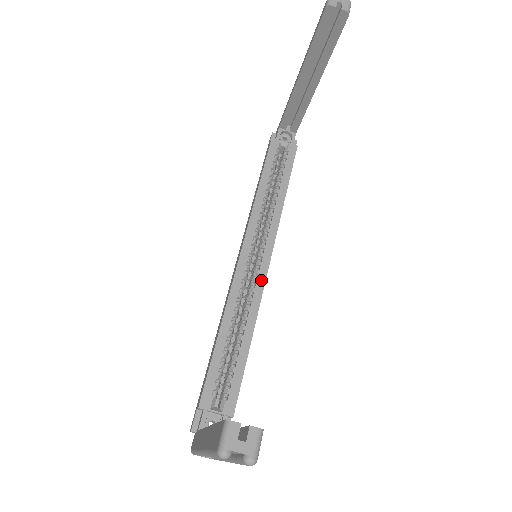
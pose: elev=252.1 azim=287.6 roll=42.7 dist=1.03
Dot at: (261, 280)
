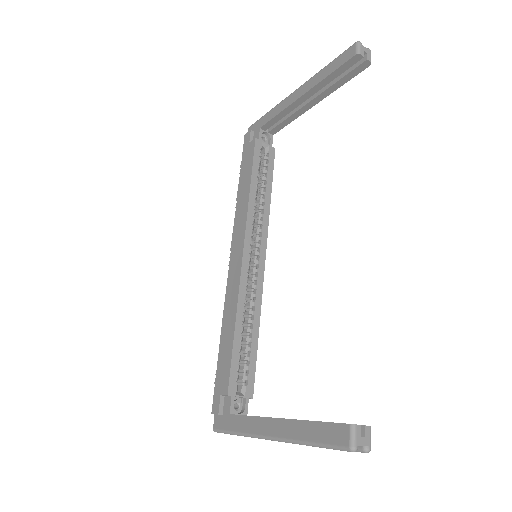
Dot at: (261, 278)
